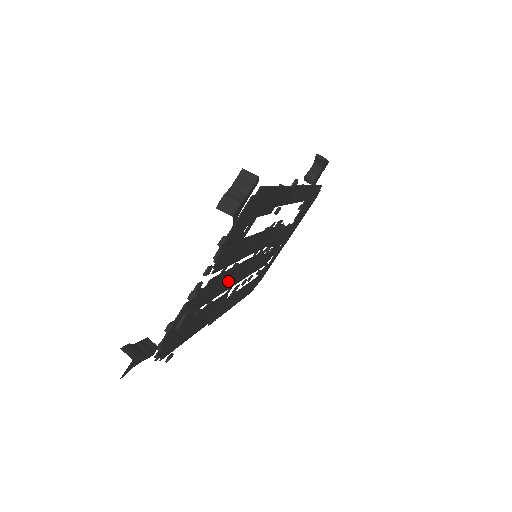
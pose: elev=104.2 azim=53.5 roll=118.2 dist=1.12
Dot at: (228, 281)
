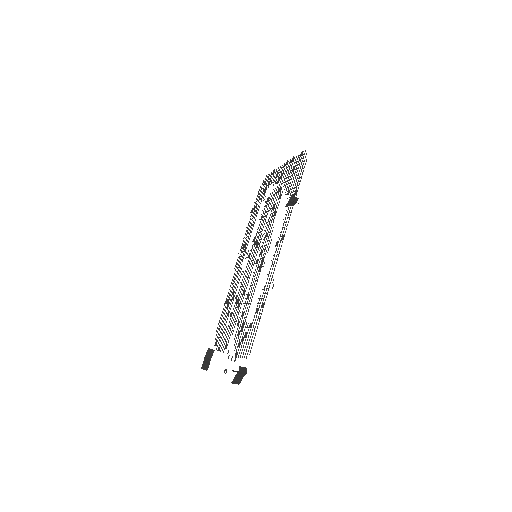
Dot at: occluded
